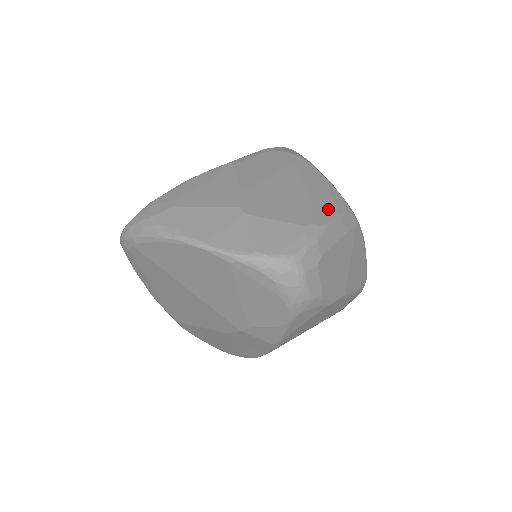
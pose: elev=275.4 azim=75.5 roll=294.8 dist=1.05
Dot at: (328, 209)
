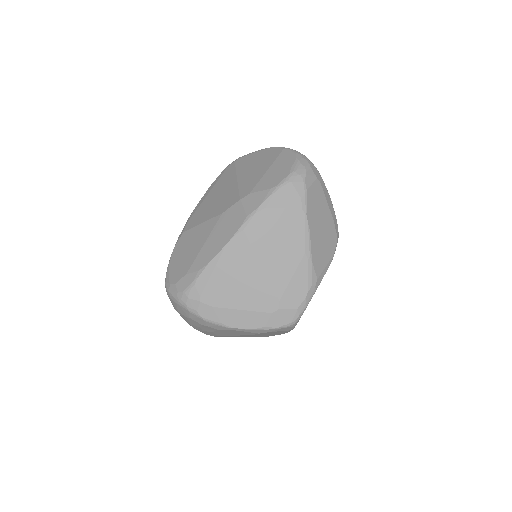
Dot at: occluded
